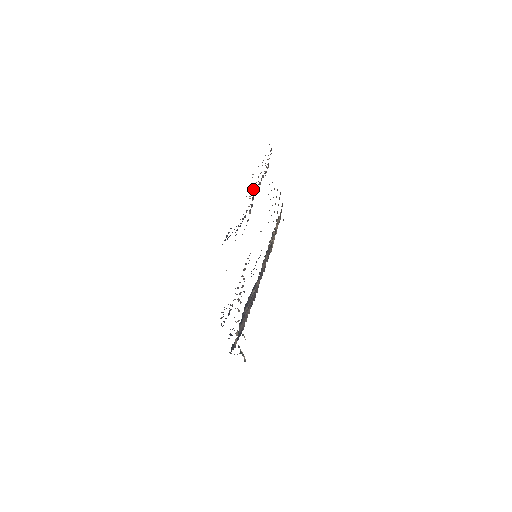
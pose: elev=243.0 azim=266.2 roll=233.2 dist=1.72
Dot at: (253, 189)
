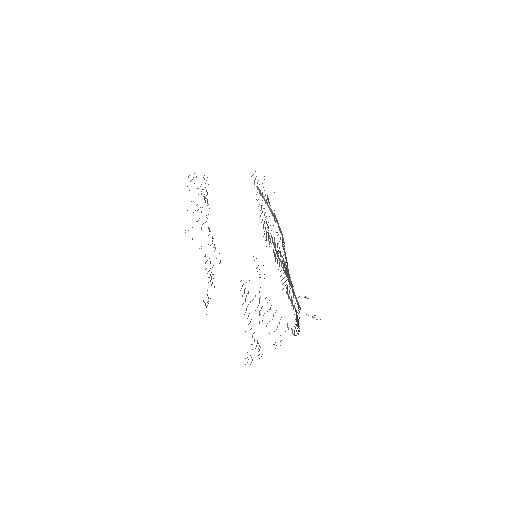
Dot at: occluded
